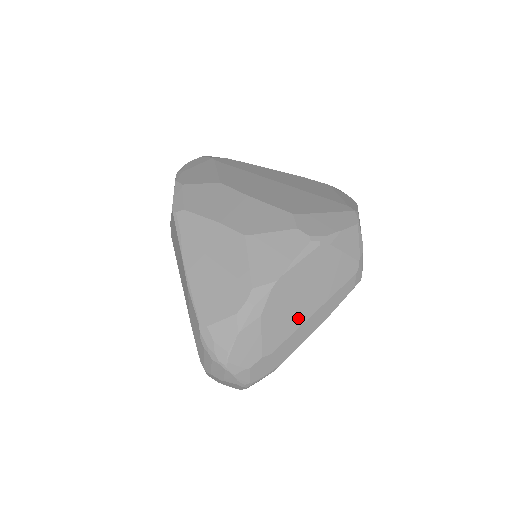
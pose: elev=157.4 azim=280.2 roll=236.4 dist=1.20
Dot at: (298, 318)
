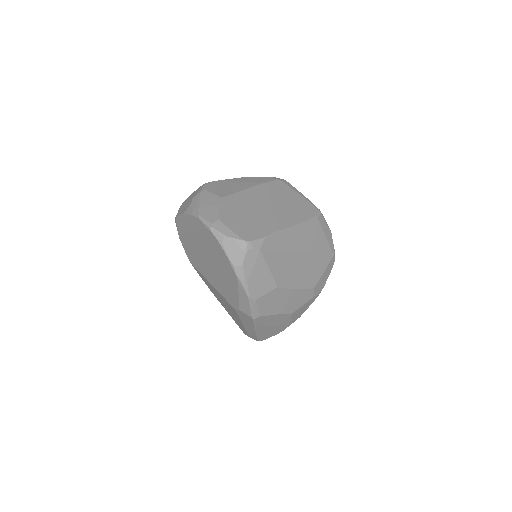
Dot at: occluded
